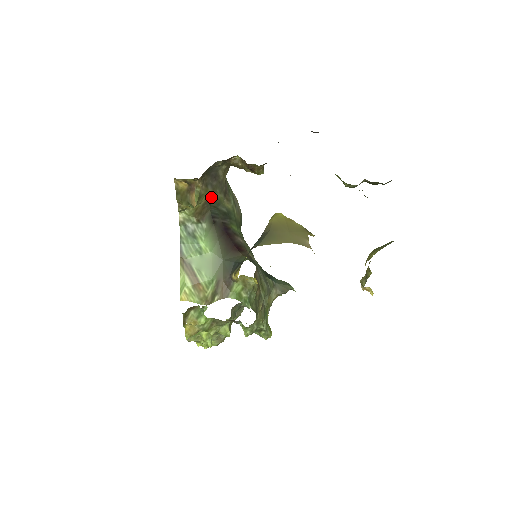
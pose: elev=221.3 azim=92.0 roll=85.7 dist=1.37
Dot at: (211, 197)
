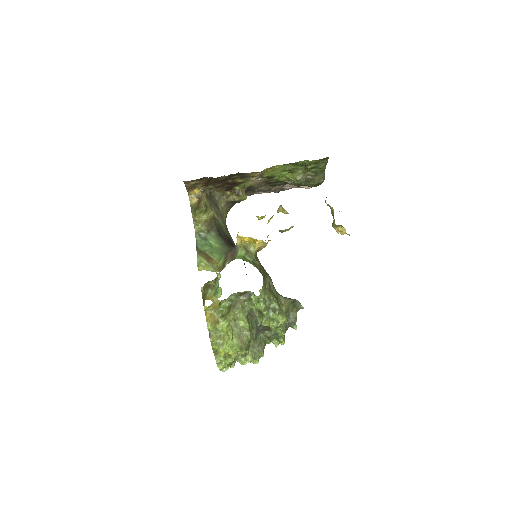
Dot at: (215, 217)
